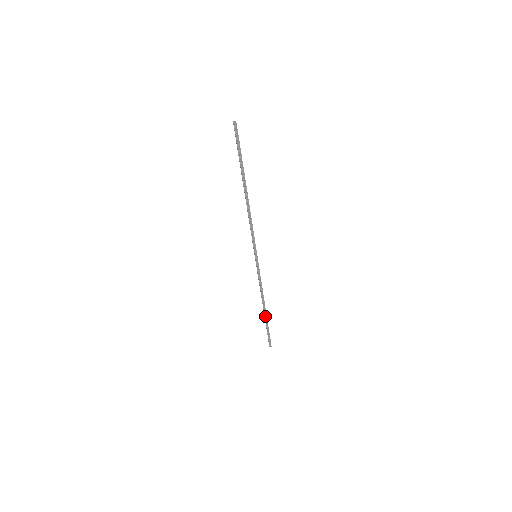
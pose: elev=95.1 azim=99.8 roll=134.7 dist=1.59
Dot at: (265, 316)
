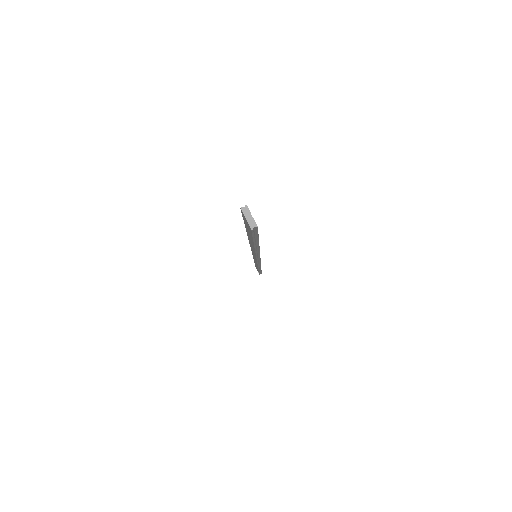
Dot at: (259, 270)
